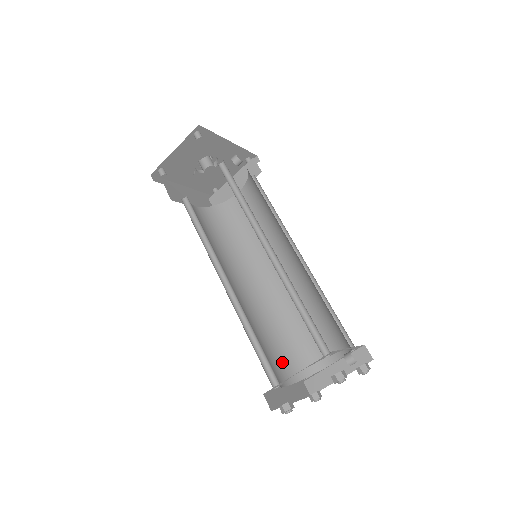
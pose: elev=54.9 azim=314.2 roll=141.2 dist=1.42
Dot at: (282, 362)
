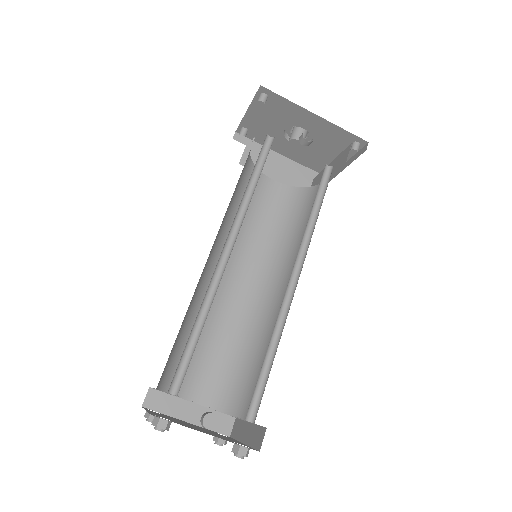
Dot at: (217, 379)
